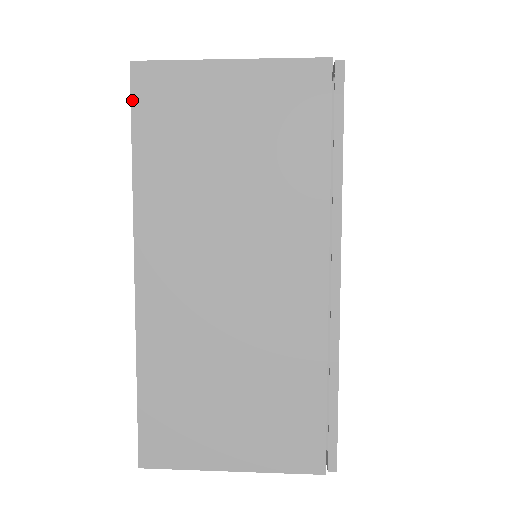
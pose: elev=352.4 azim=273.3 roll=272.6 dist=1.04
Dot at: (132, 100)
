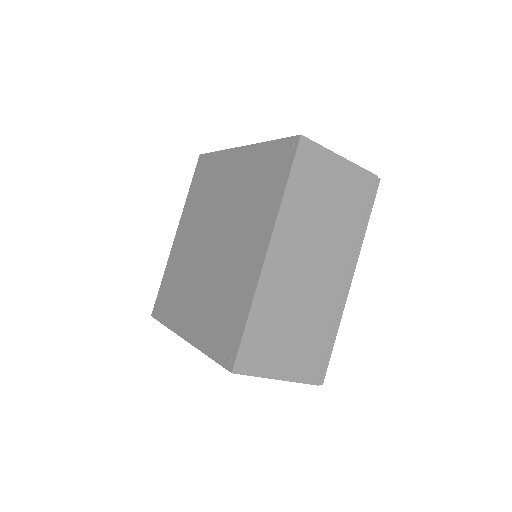
Dot at: (296, 156)
